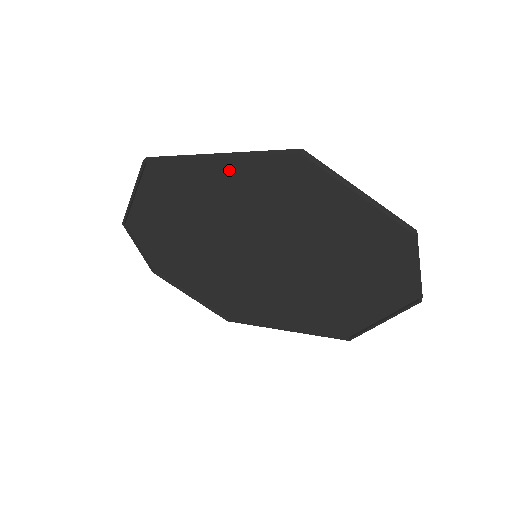
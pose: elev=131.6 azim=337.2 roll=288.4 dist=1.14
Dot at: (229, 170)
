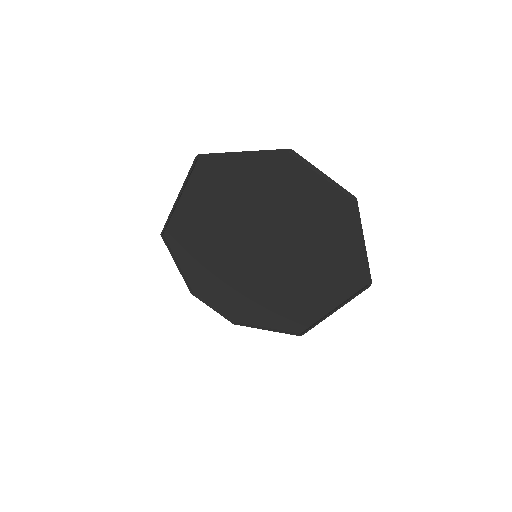
Dot at: (189, 202)
